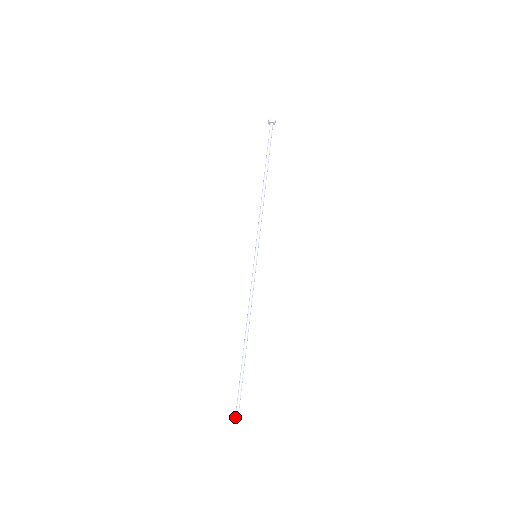
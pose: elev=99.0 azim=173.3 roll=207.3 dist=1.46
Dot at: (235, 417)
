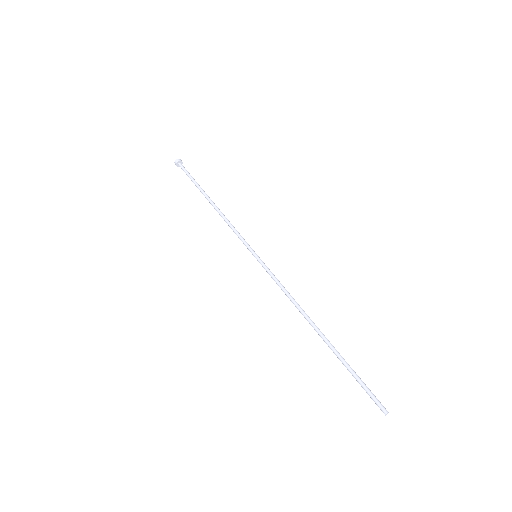
Dot at: (384, 410)
